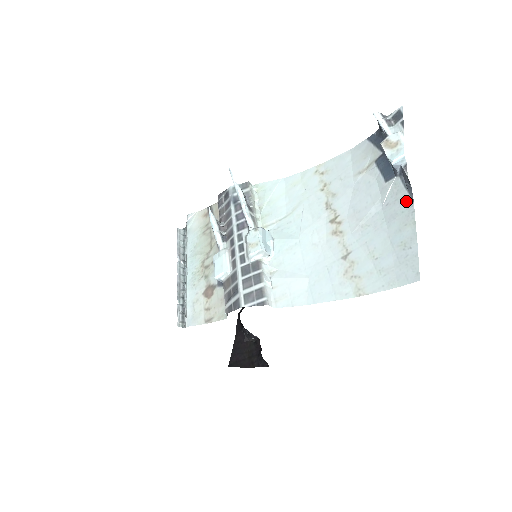
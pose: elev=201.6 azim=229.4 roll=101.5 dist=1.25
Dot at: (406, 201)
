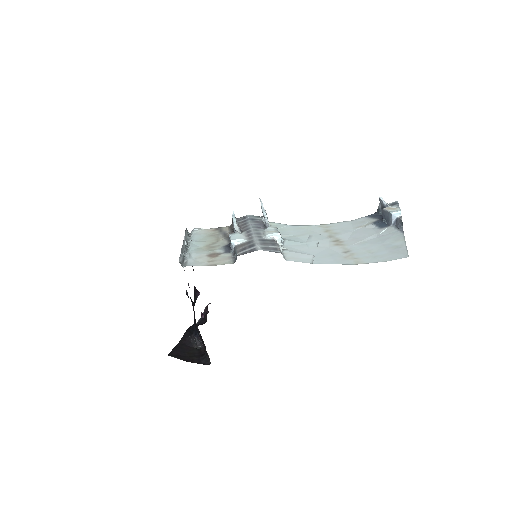
Dot at: (398, 233)
